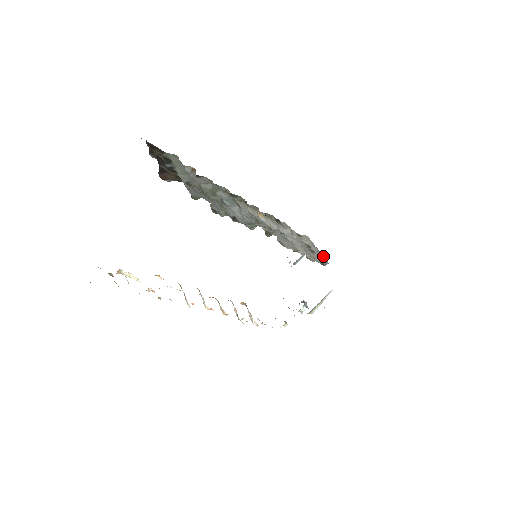
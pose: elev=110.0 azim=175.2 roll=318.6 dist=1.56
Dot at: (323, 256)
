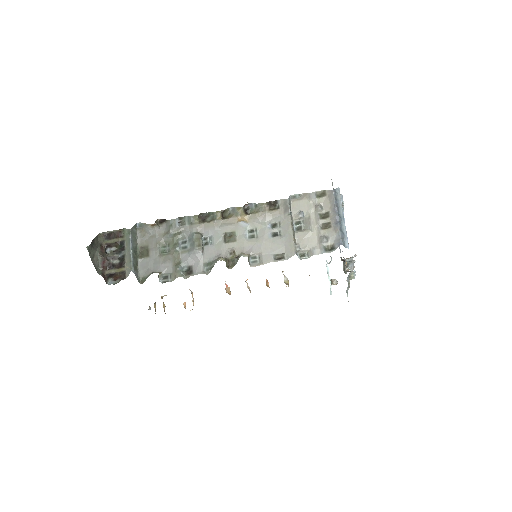
Dot at: (337, 232)
